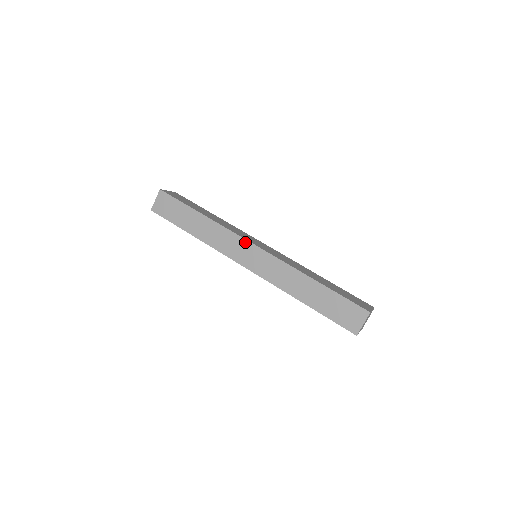
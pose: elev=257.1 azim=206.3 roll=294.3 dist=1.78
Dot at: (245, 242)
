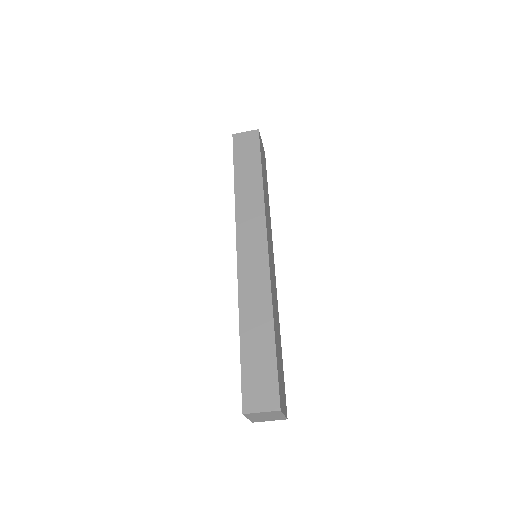
Dot at: (263, 232)
